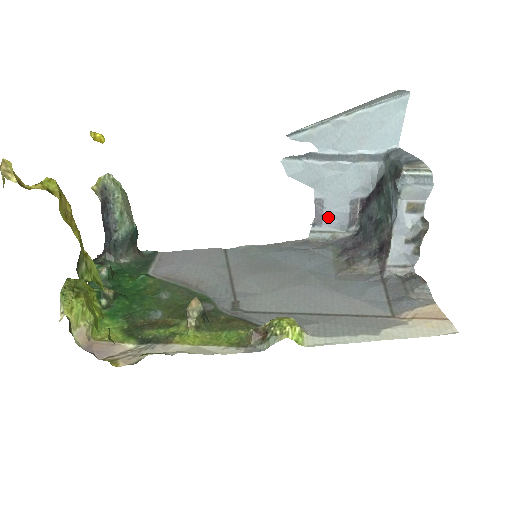
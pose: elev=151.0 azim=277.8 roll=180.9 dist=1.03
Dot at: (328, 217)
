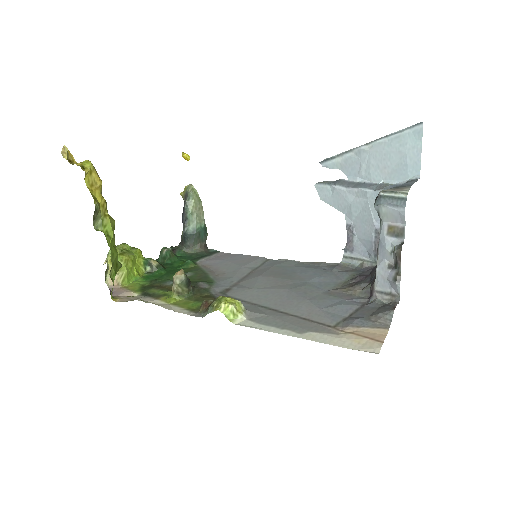
Dot at: (358, 244)
